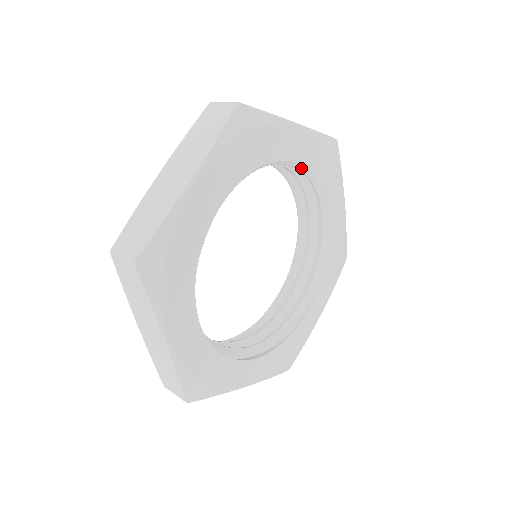
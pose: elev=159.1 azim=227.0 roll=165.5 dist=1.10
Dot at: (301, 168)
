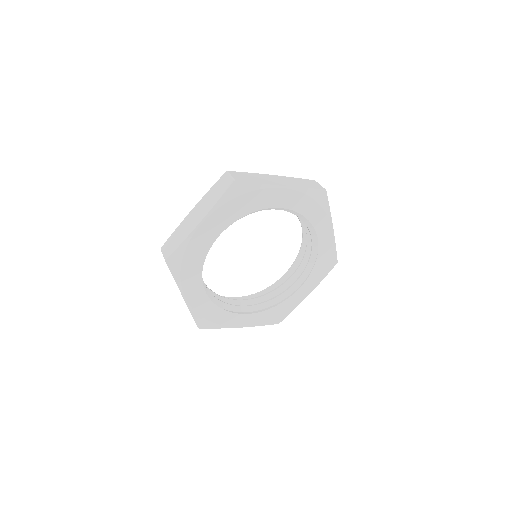
Dot at: (288, 210)
